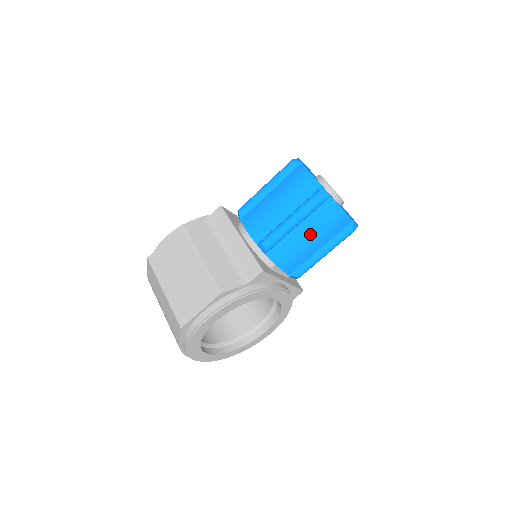
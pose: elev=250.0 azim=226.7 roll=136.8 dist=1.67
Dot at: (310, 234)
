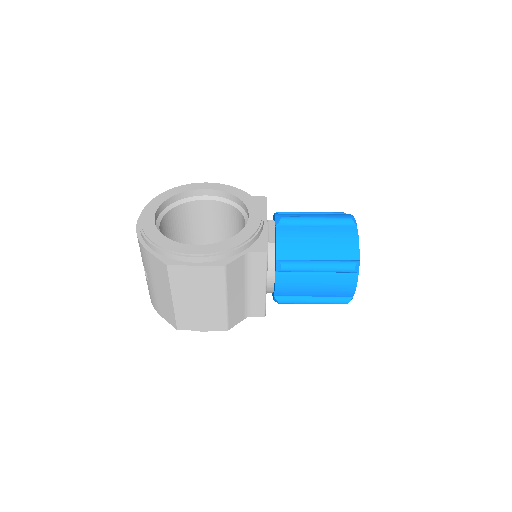
Dot at: occluded
